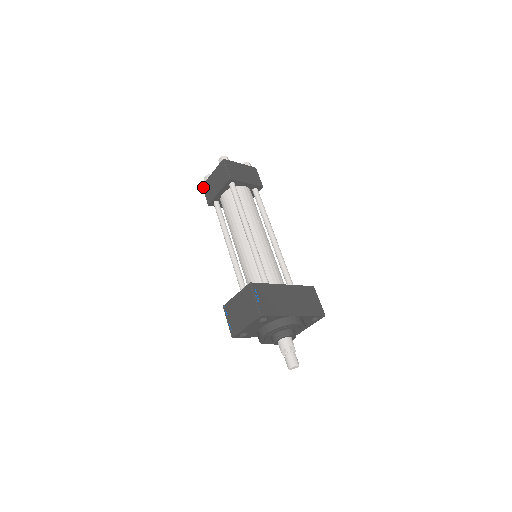
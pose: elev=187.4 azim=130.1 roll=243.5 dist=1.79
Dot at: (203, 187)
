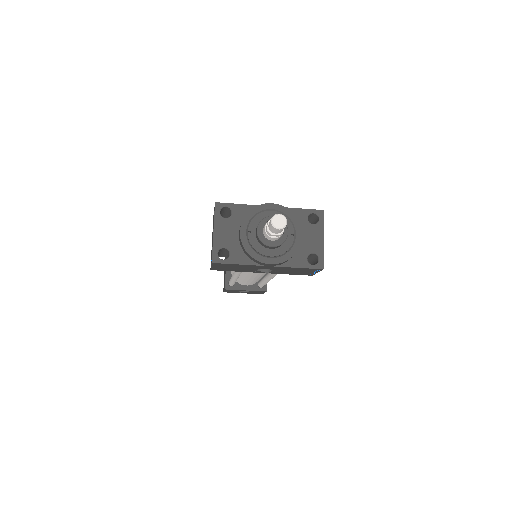
Dot at: (223, 290)
